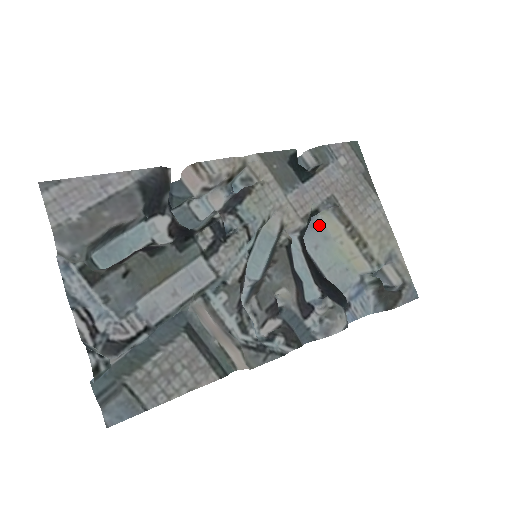
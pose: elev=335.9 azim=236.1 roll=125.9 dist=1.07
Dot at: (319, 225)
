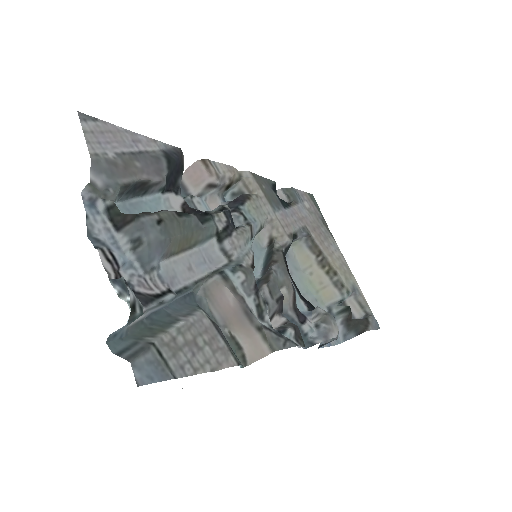
Dot at: (290, 257)
